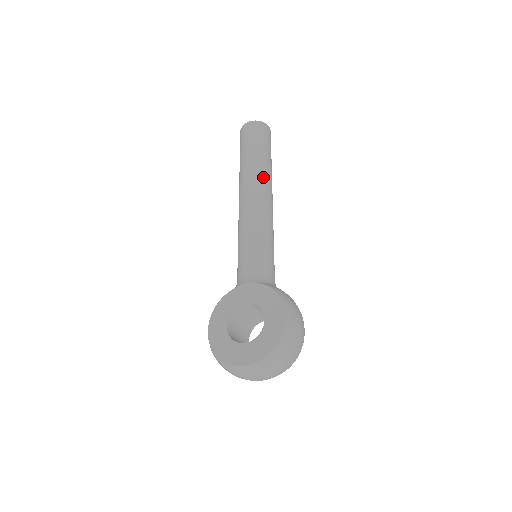
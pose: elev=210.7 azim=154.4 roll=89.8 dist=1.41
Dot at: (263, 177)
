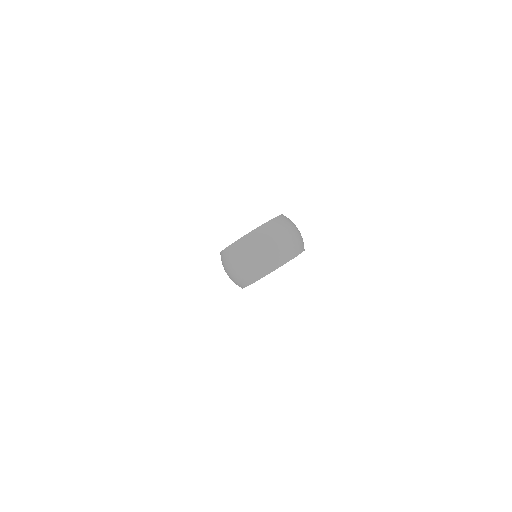
Dot at: occluded
